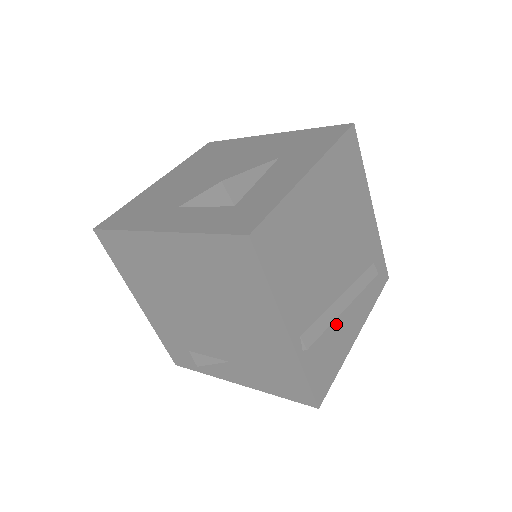
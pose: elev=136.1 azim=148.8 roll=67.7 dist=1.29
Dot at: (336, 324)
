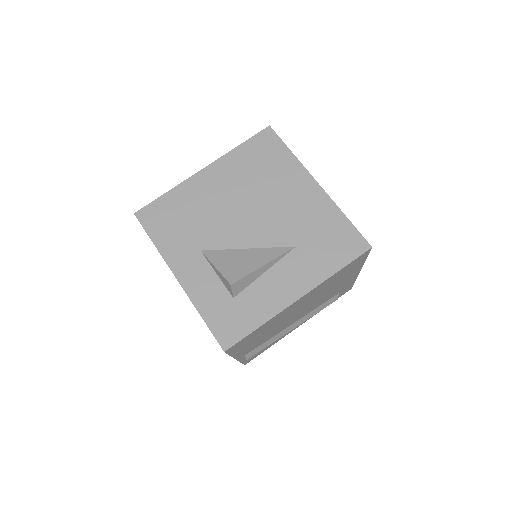
Dot at: occluded
